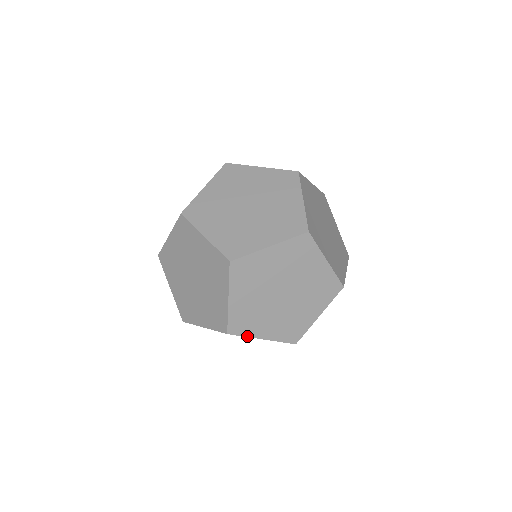
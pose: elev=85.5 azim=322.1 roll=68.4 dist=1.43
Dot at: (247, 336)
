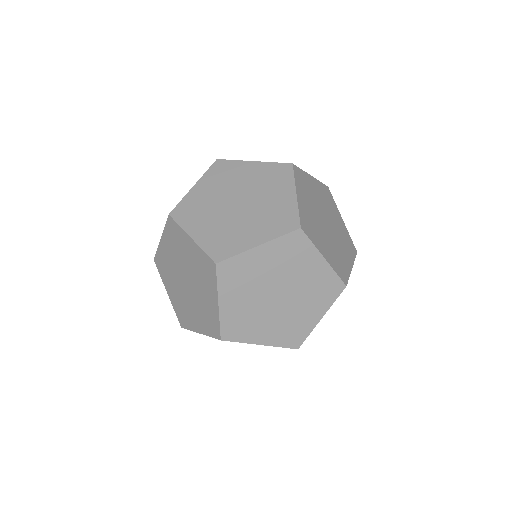
Dot at: (181, 226)
